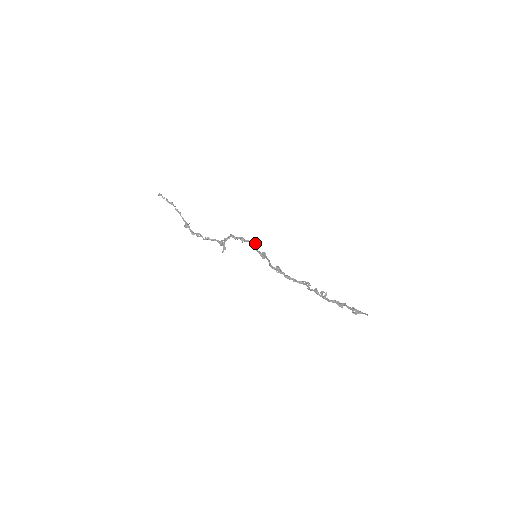
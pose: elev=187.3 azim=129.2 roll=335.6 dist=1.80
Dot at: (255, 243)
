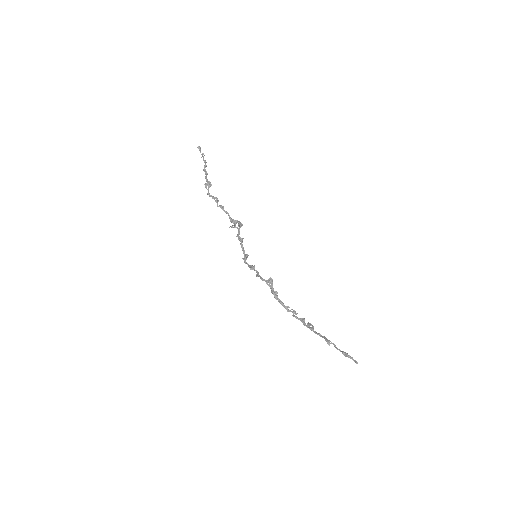
Dot at: occluded
